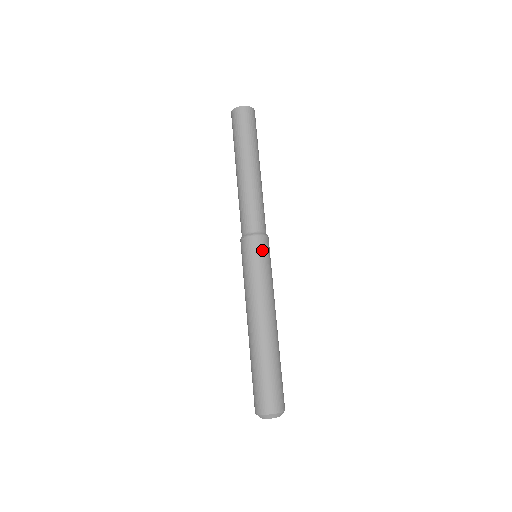
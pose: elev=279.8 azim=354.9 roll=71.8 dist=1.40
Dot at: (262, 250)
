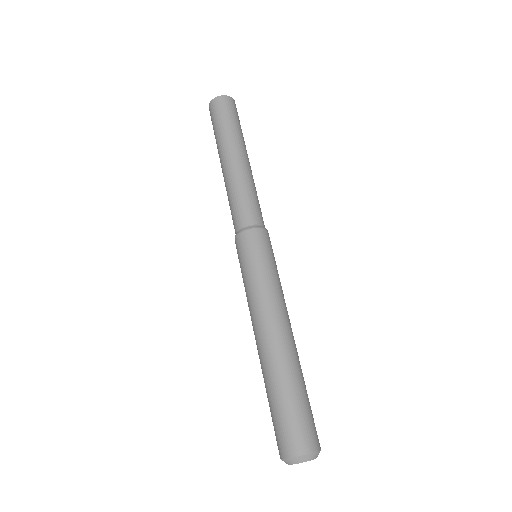
Dot at: (271, 247)
